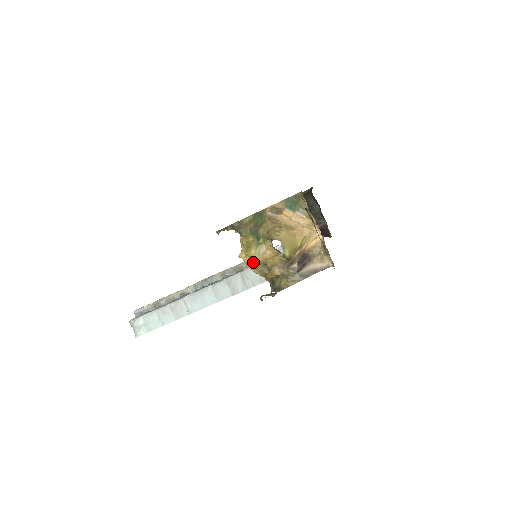
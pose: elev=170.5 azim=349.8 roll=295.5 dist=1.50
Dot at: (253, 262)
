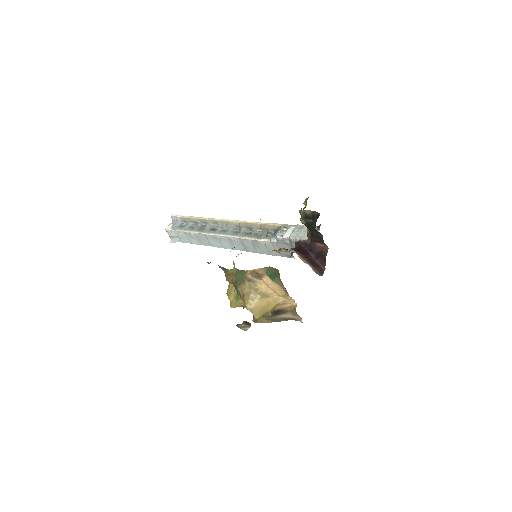
Dot at: (231, 307)
